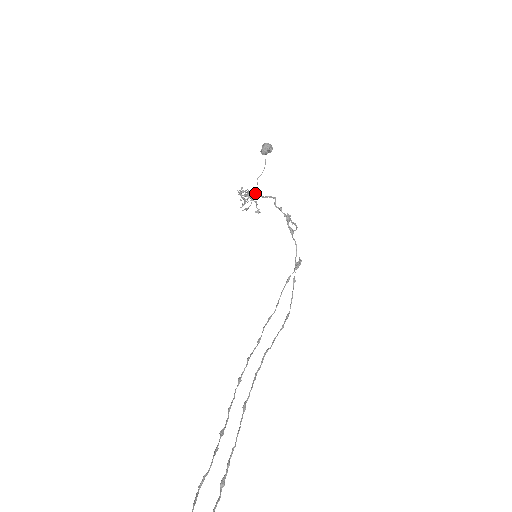
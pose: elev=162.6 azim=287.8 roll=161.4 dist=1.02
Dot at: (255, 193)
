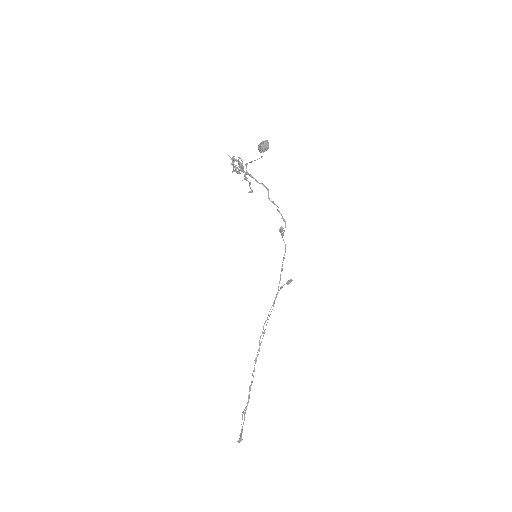
Dot at: (246, 163)
